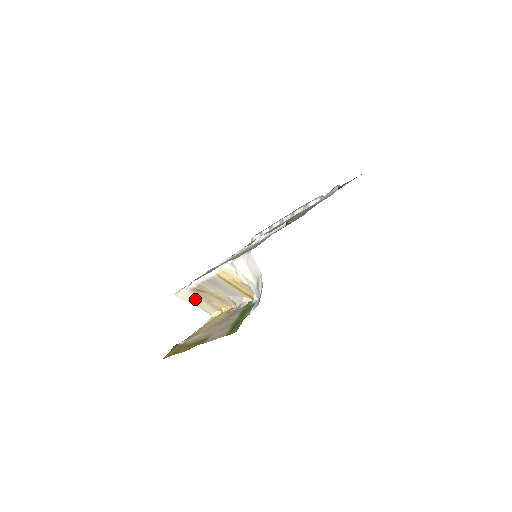
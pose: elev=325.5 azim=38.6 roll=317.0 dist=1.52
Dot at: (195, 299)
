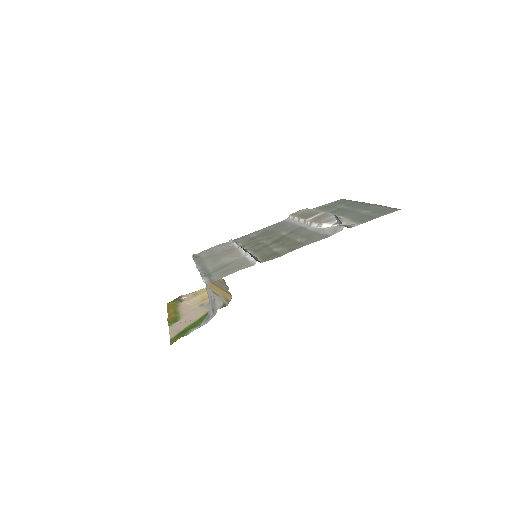
Dot at: occluded
